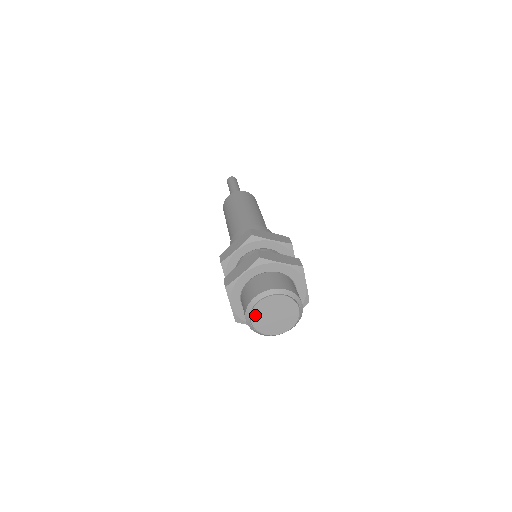
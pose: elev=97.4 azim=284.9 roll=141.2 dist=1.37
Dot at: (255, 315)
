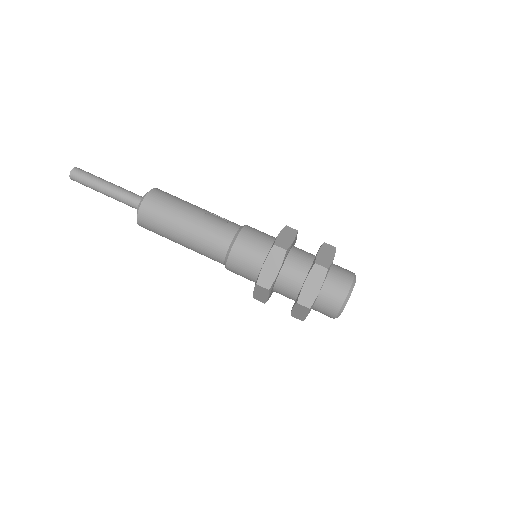
Dot at: occluded
